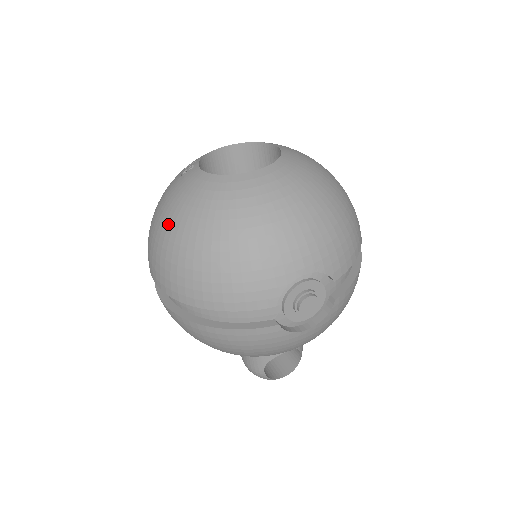
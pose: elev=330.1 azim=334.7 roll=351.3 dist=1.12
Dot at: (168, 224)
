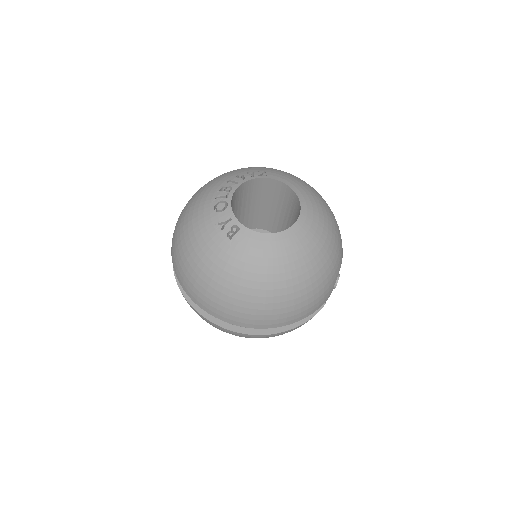
Dot at: (252, 285)
